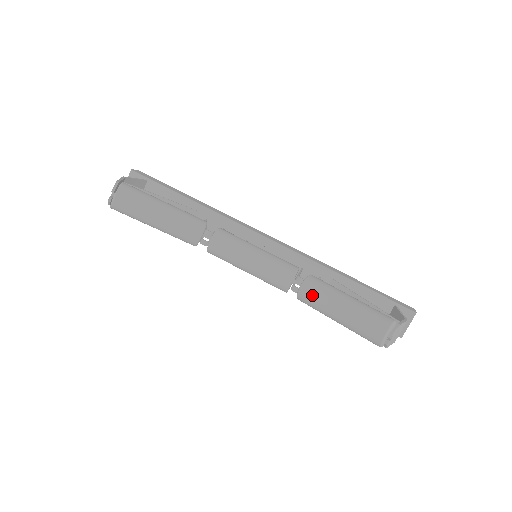
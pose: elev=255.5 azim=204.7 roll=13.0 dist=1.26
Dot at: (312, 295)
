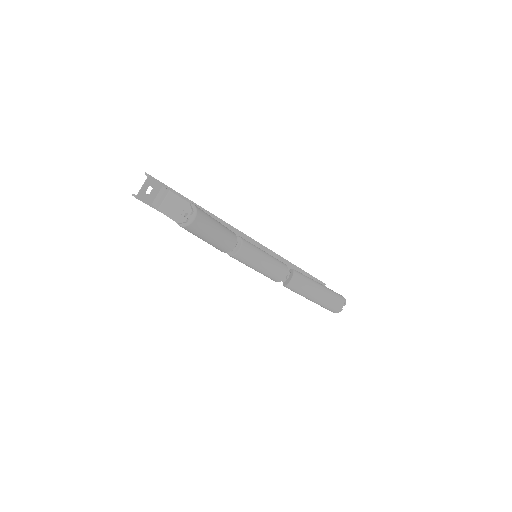
Dot at: (300, 284)
